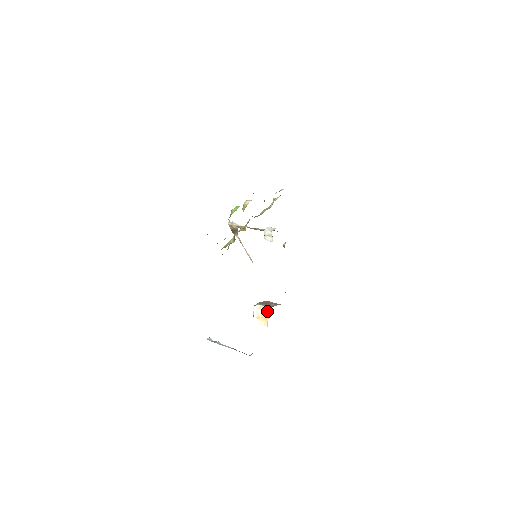
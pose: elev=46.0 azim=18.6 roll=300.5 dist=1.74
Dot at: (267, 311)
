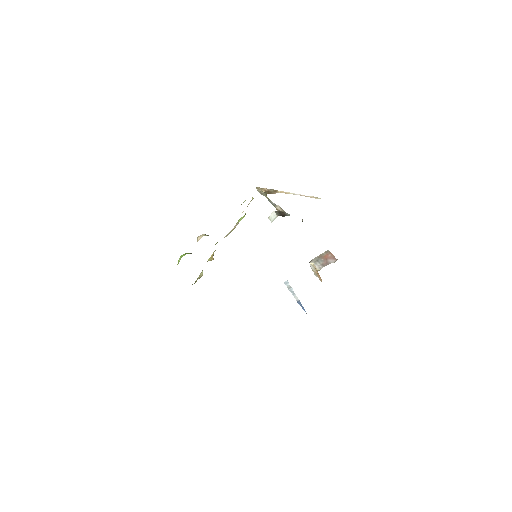
Dot at: occluded
